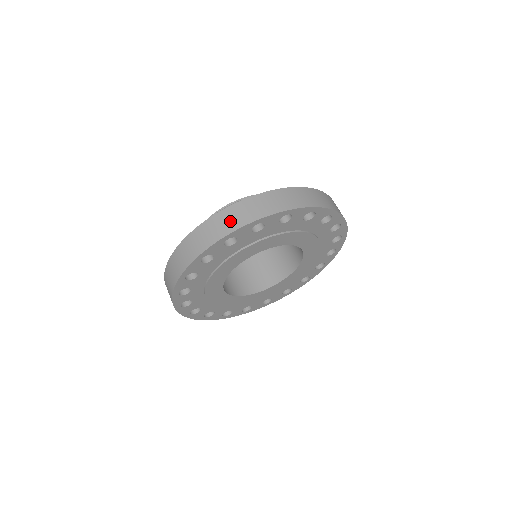
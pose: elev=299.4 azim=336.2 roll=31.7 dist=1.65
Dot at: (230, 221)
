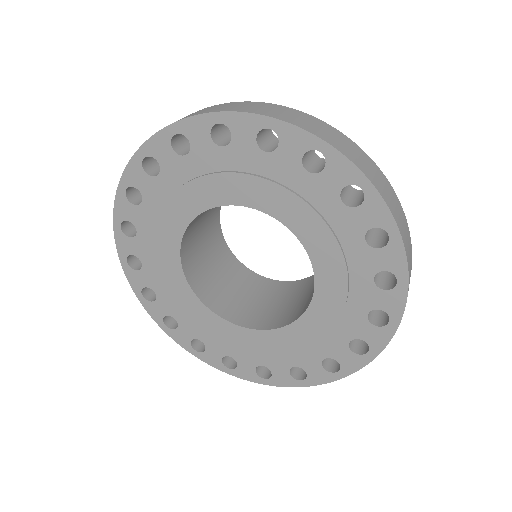
Dot at: (193, 114)
